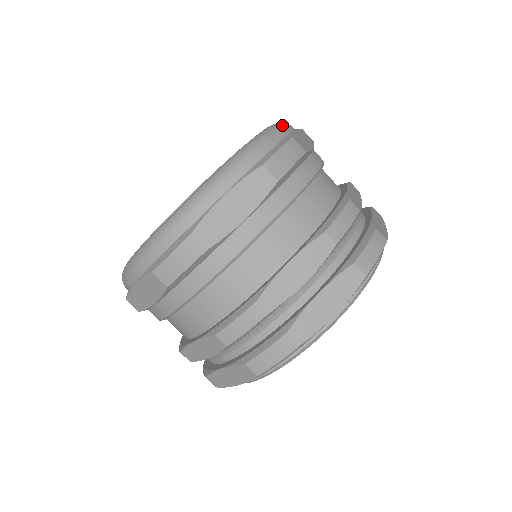
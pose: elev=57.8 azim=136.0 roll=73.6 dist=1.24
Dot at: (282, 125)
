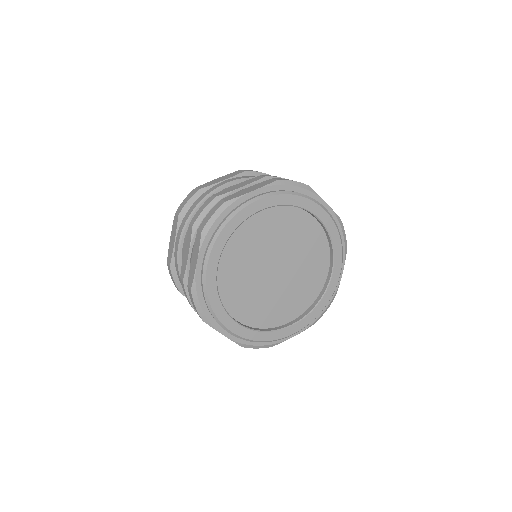
Dot at: occluded
